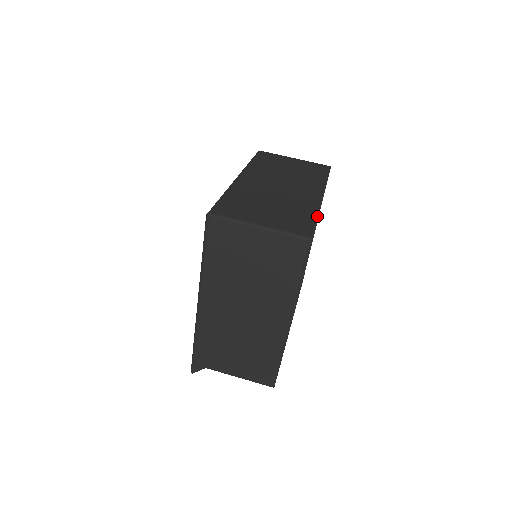
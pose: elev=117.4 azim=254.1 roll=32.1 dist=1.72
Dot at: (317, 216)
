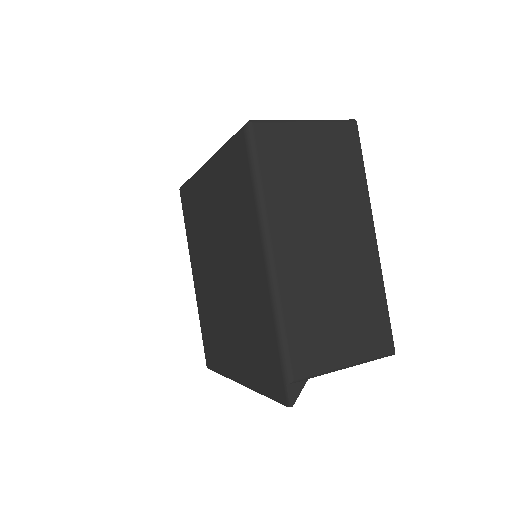
Dot at: occluded
